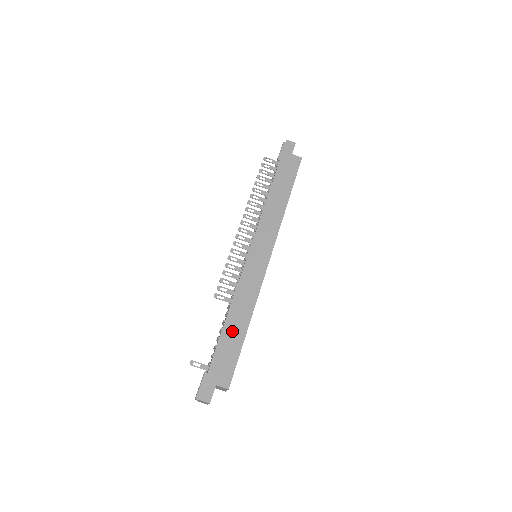
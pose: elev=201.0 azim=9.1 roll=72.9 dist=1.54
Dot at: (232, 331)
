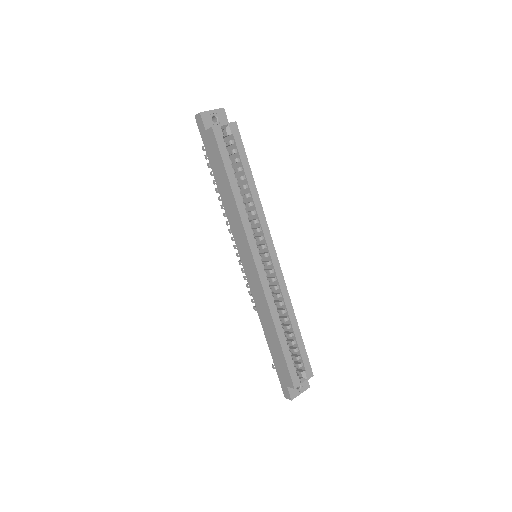
Dot at: (272, 341)
